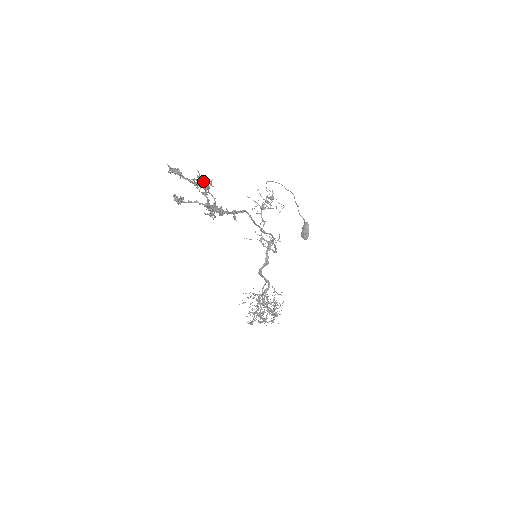
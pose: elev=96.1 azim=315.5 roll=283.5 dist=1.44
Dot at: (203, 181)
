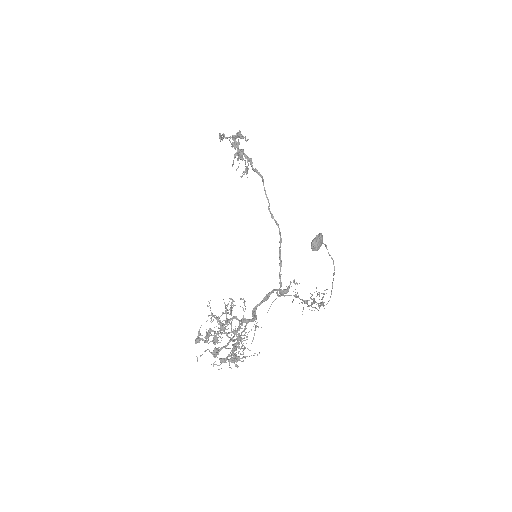
Dot at: (248, 169)
